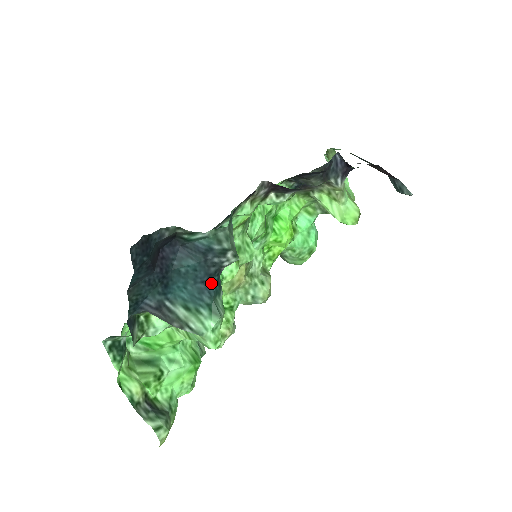
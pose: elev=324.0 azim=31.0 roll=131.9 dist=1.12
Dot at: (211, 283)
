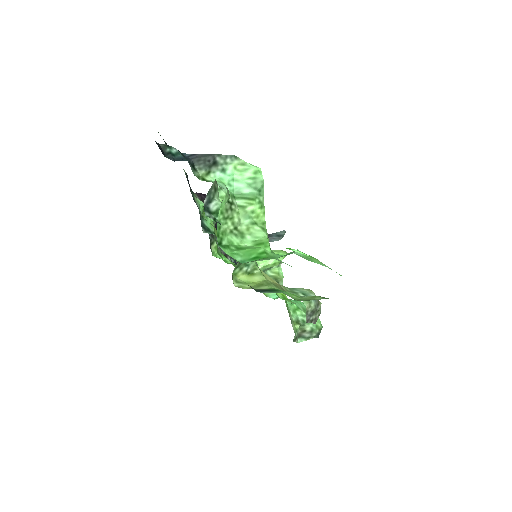
Dot at: occluded
